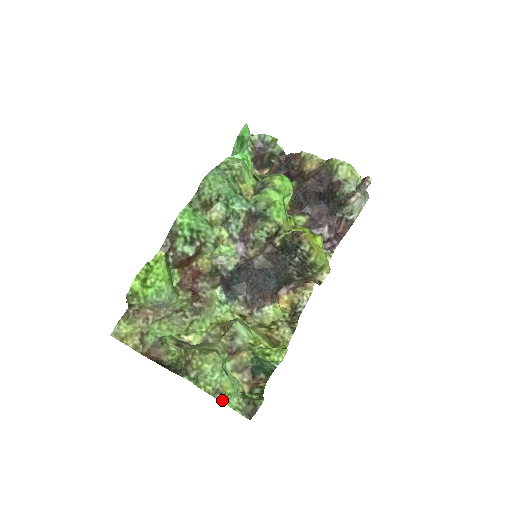
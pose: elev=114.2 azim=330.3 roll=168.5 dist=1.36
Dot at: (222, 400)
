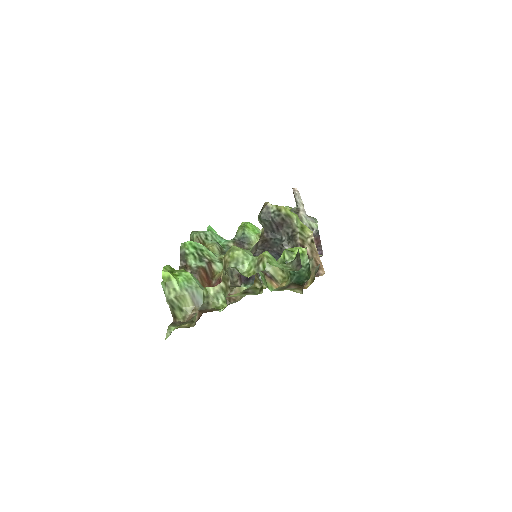
Dot at: (265, 262)
